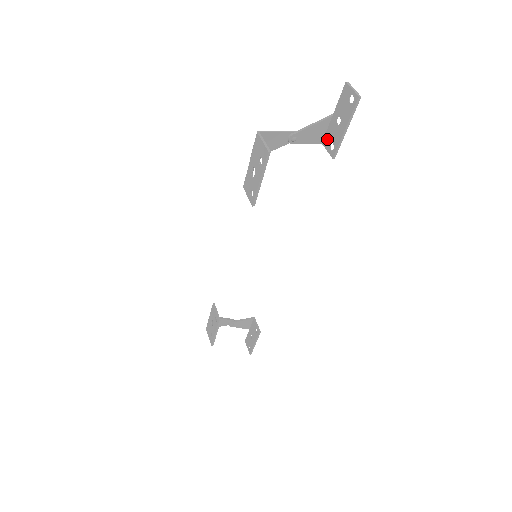
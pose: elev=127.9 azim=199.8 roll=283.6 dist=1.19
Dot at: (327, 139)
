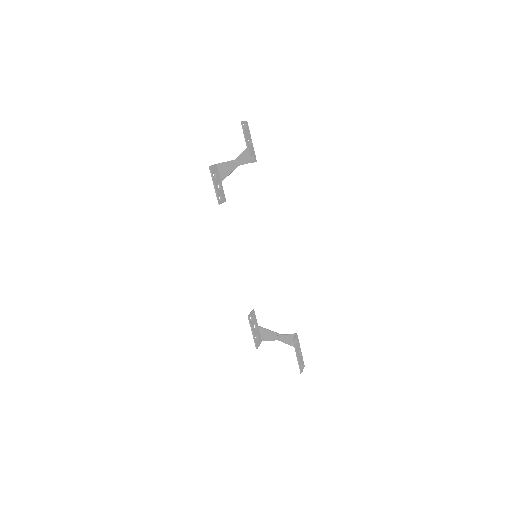
Dot at: (253, 157)
